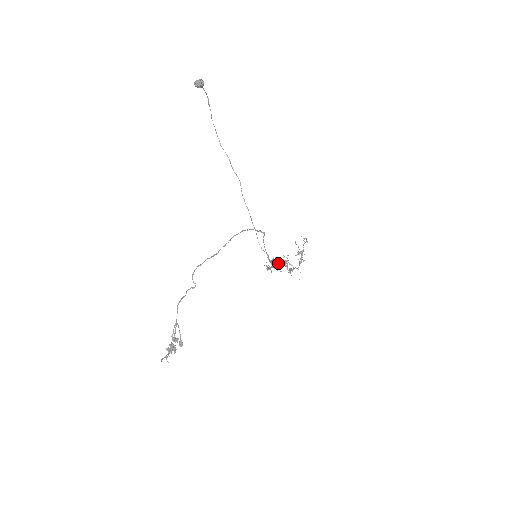
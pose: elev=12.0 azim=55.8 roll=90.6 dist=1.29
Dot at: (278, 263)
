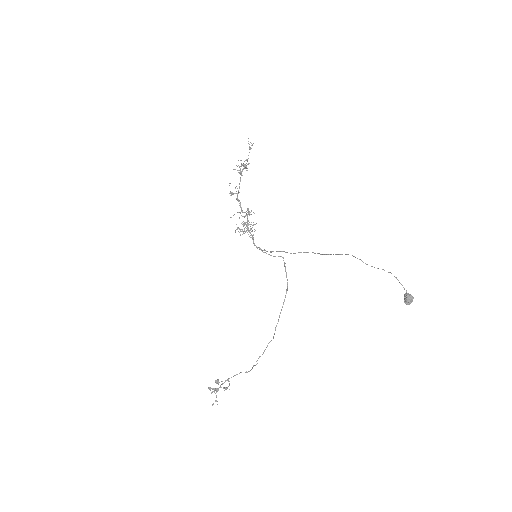
Dot at: (247, 223)
